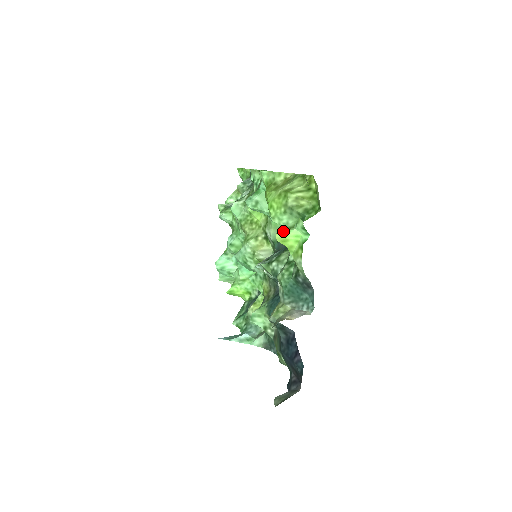
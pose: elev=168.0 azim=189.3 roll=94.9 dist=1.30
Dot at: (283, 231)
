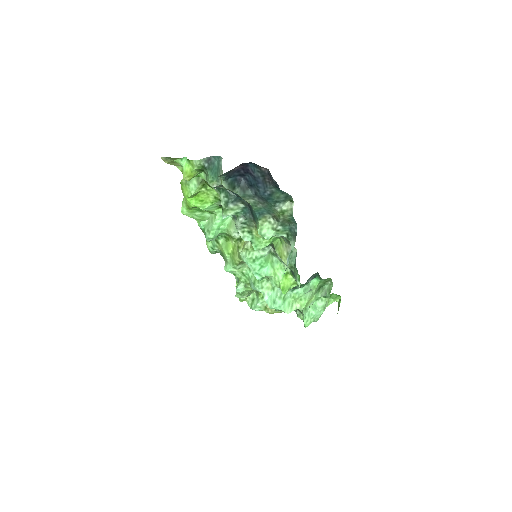
Dot at: (184, 175)
